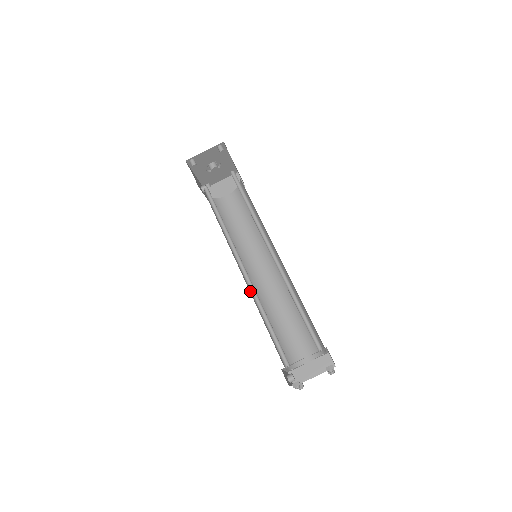
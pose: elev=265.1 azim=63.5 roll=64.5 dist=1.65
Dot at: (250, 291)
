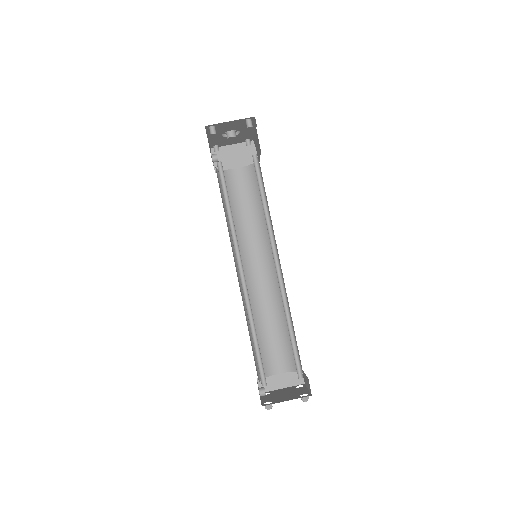
Dot at: (241, 292)
